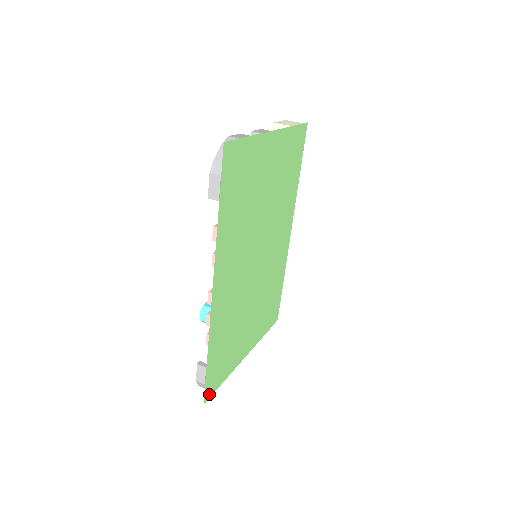
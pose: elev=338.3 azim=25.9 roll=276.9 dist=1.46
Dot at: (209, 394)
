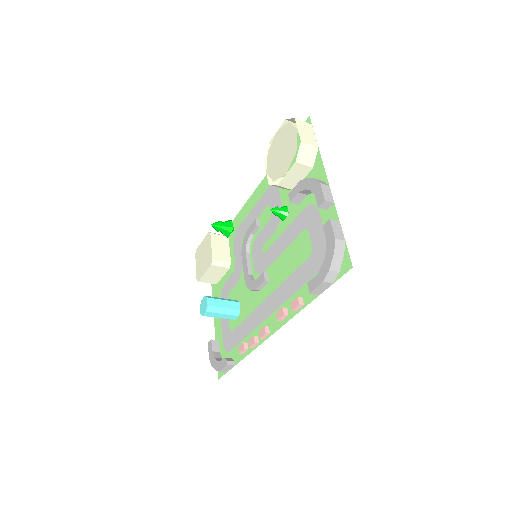
Dot at: occluded
